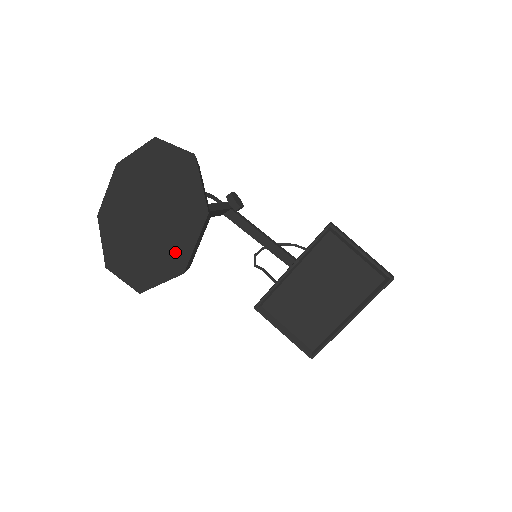
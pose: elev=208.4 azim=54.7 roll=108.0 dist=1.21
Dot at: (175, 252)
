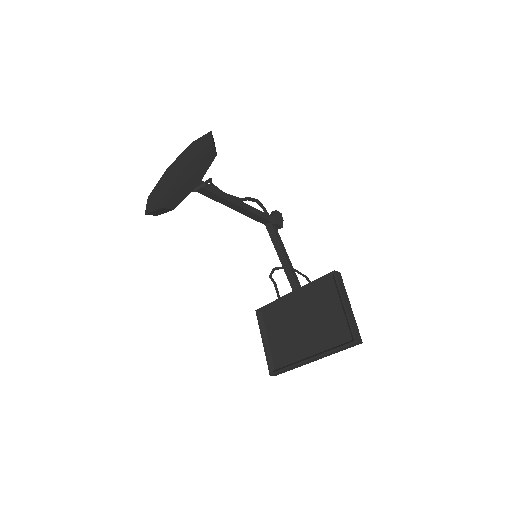
Dot at: (169, 195)
